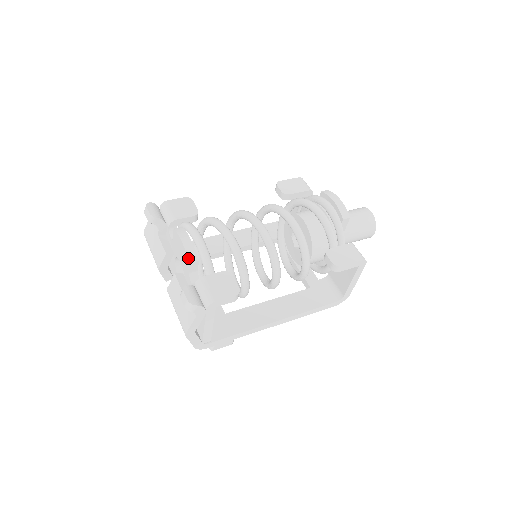
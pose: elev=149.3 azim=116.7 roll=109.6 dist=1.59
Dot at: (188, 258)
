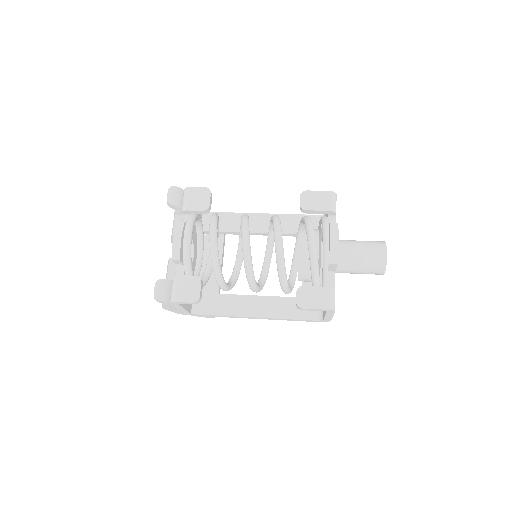
Dot at: (172, 256)
